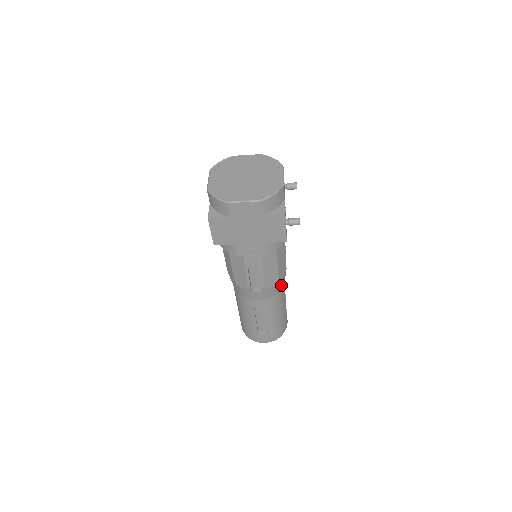
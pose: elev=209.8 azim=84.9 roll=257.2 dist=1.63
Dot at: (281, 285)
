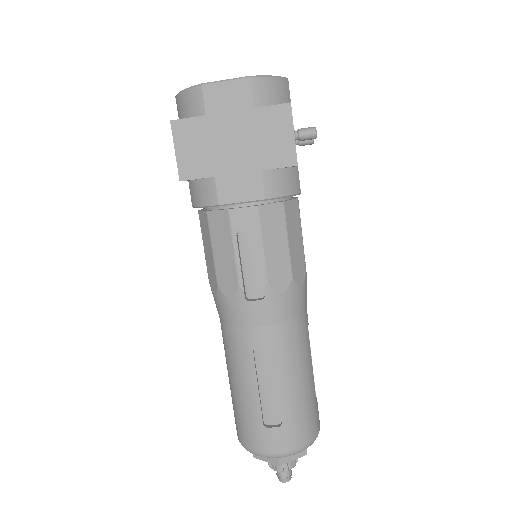
Dot at: (299, 304)
